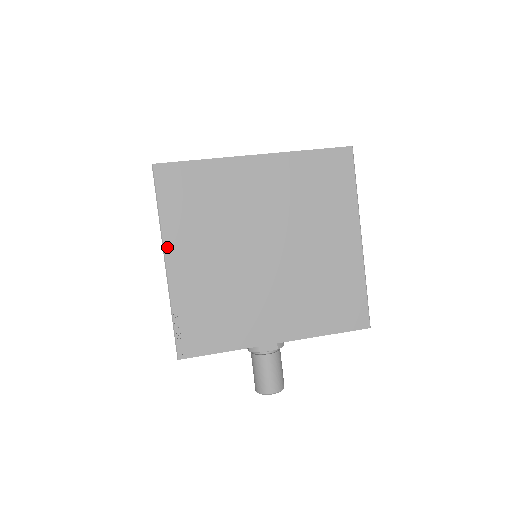
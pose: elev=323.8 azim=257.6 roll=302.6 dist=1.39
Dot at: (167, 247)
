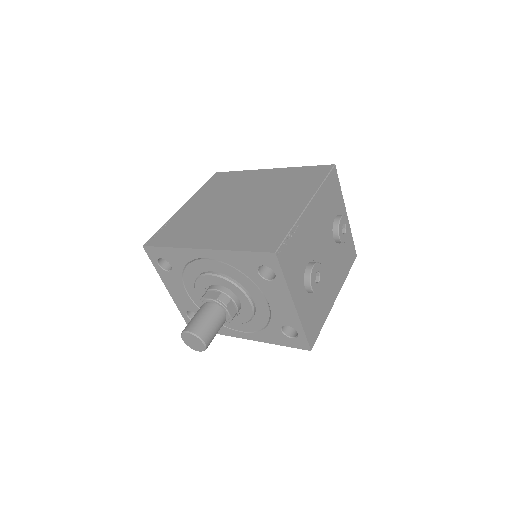
Dot at: (190, 200)
